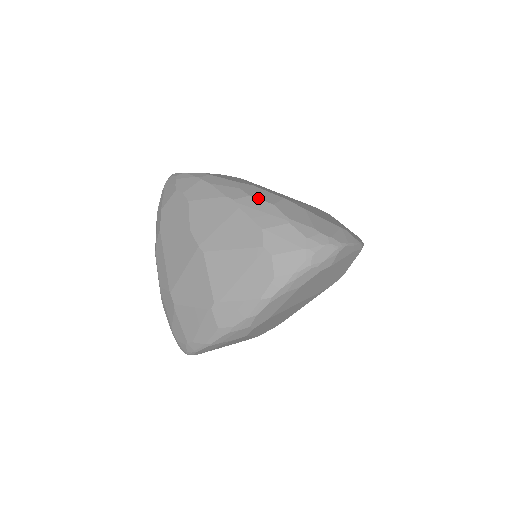
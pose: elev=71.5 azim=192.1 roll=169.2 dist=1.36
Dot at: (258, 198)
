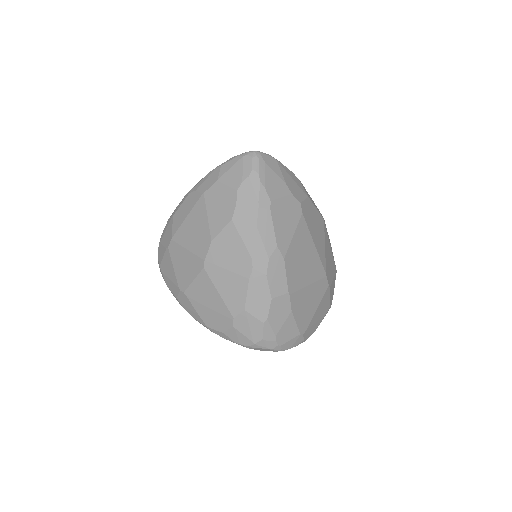
Dot at: (269, 283)
